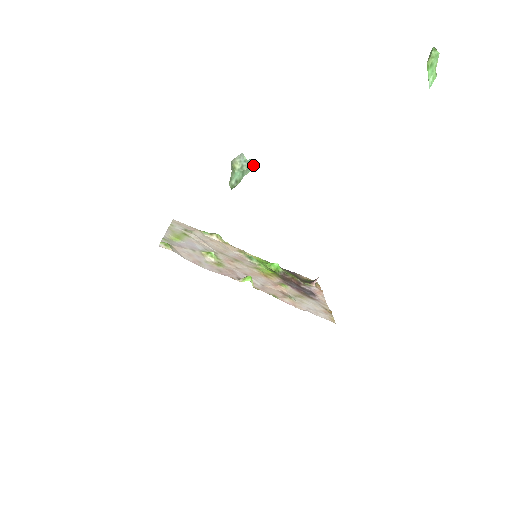
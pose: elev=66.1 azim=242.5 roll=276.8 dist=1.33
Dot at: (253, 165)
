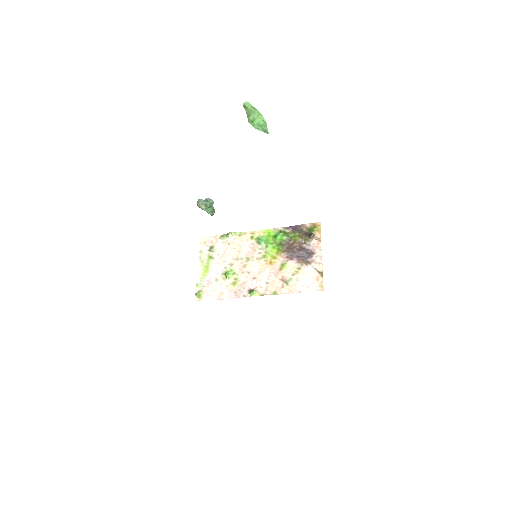
Dot at: (211, 200)
